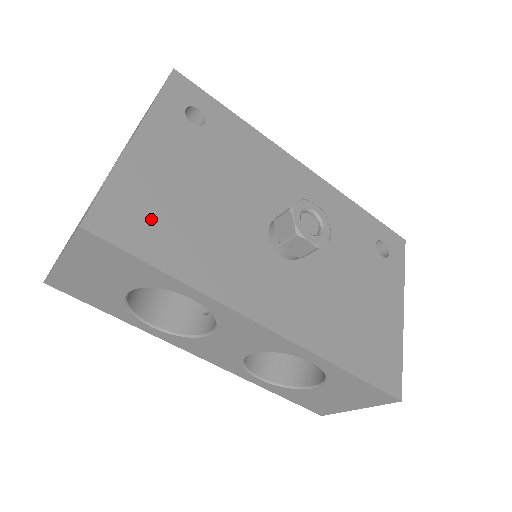
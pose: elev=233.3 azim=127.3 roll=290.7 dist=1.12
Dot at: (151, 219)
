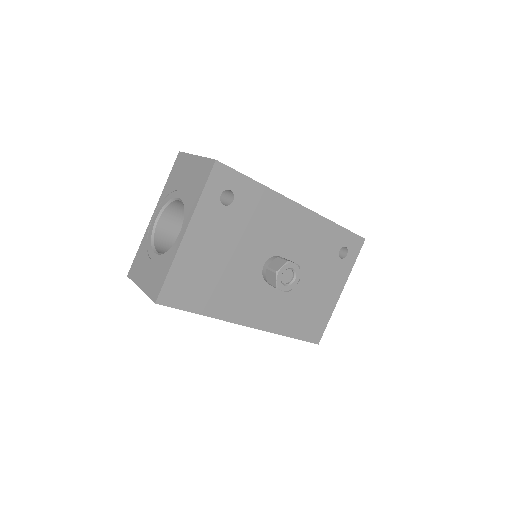
Dot at: (192, 286)
